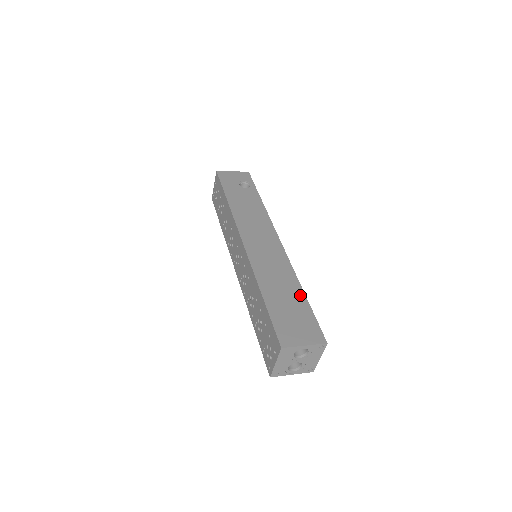
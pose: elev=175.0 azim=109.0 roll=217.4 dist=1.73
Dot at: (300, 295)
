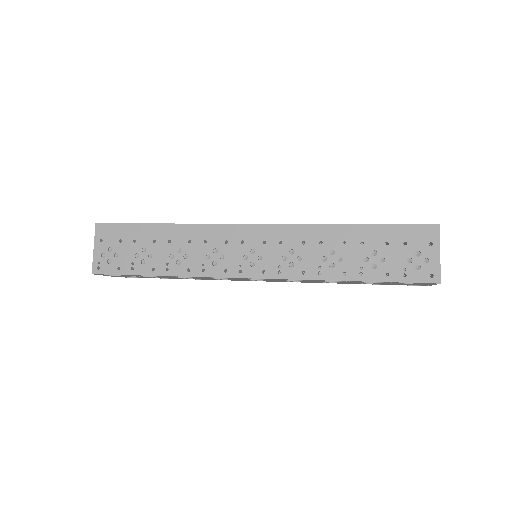
Dot at: occluded
